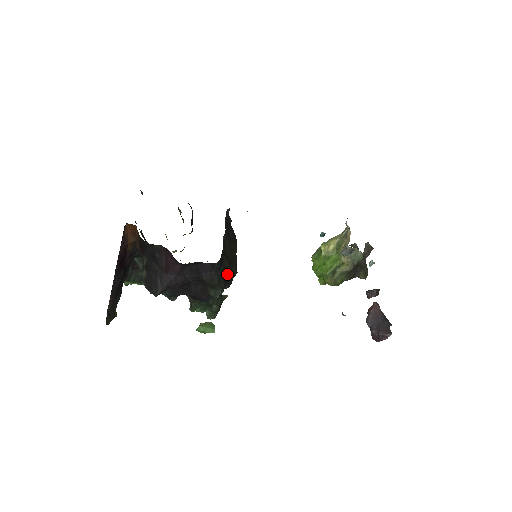
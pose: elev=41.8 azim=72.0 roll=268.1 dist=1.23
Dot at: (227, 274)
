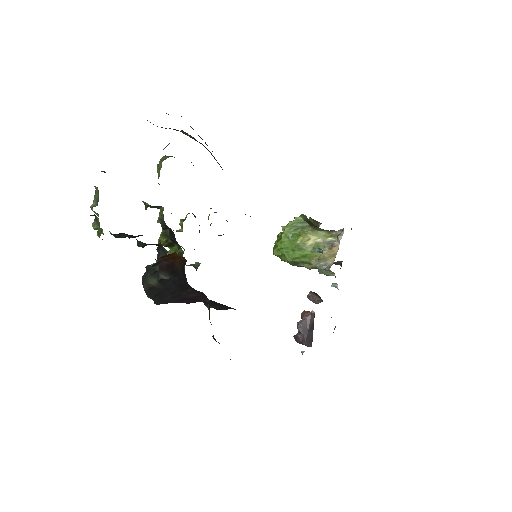
Dot at: occluded
